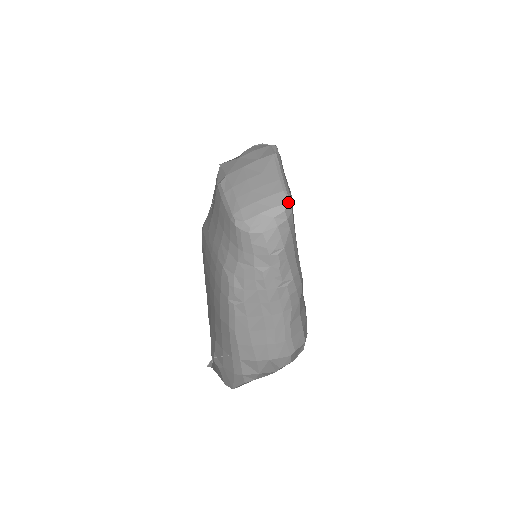
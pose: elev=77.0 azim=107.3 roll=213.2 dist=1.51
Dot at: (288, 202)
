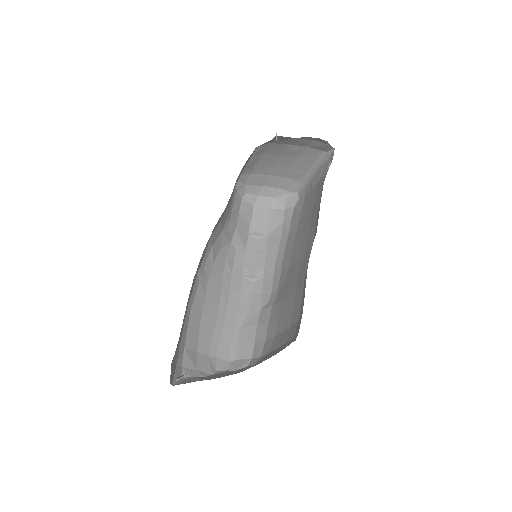
Dot at: (295, 192)
